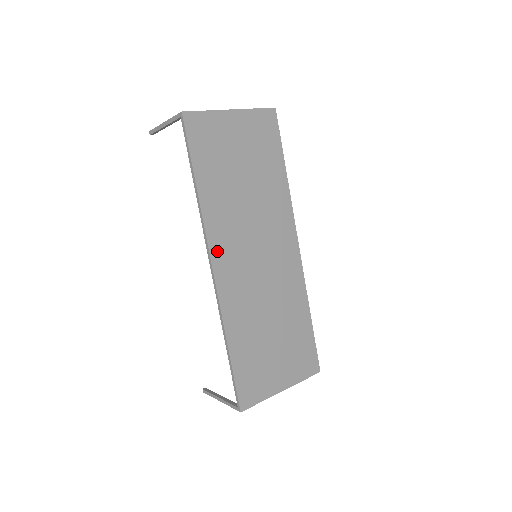
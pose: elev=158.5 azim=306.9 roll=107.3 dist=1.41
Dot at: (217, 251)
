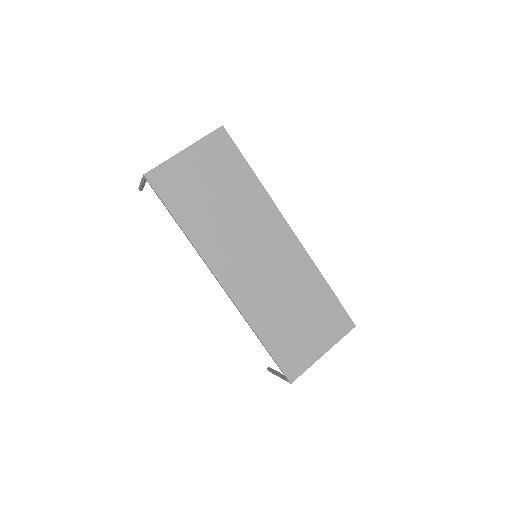
Dot at: (218, 268)
